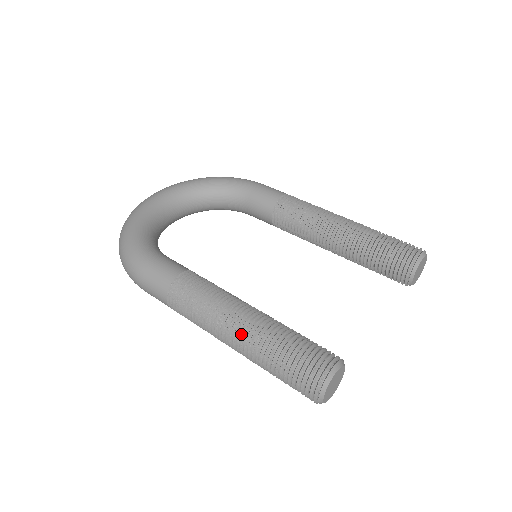
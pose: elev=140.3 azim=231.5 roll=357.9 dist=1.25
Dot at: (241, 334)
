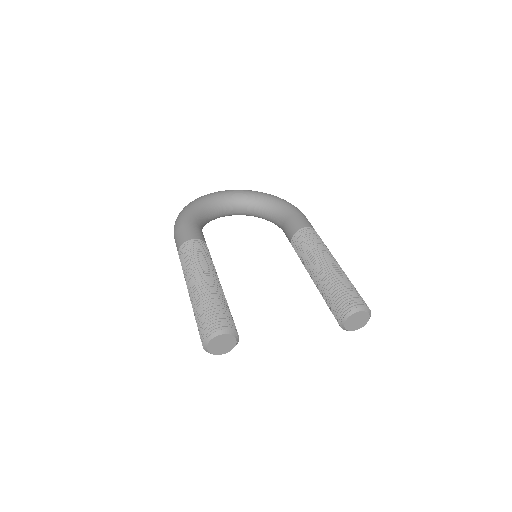
Dot at: (195, 287)
